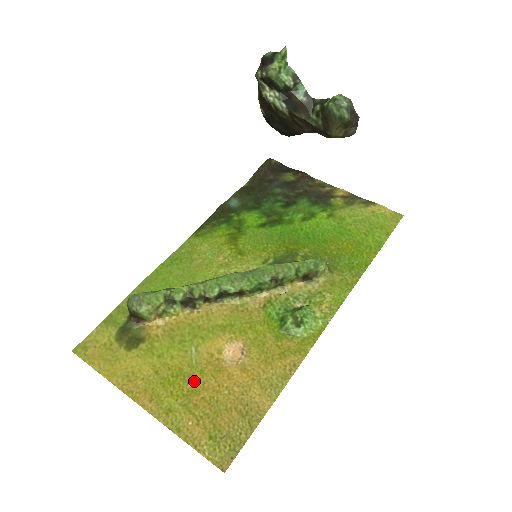
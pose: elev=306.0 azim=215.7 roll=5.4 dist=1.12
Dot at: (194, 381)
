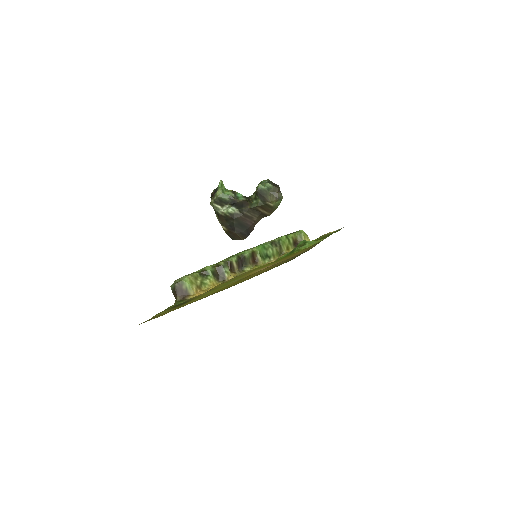
Dot at: (243, 279)
